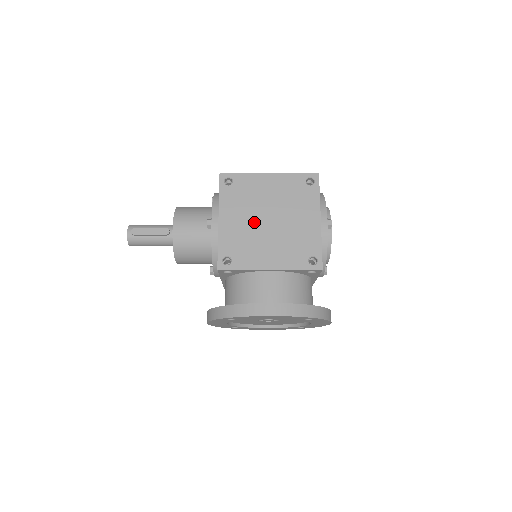
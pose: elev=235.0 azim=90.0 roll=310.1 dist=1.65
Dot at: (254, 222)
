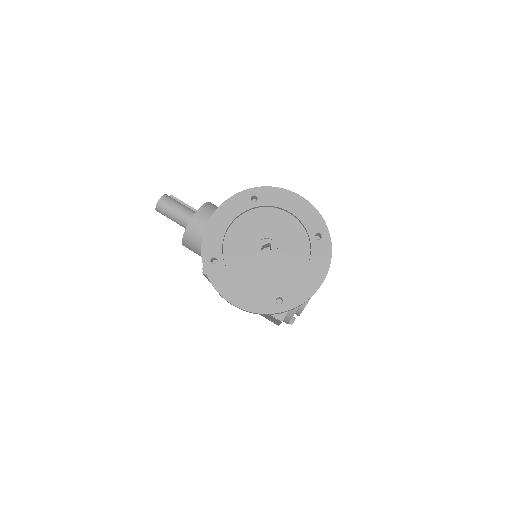
Dot at: occluded
